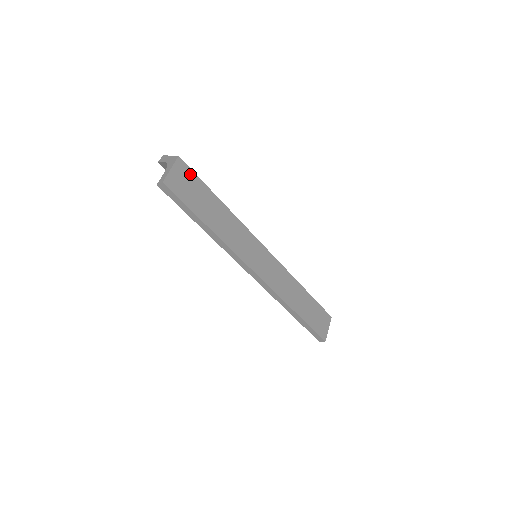
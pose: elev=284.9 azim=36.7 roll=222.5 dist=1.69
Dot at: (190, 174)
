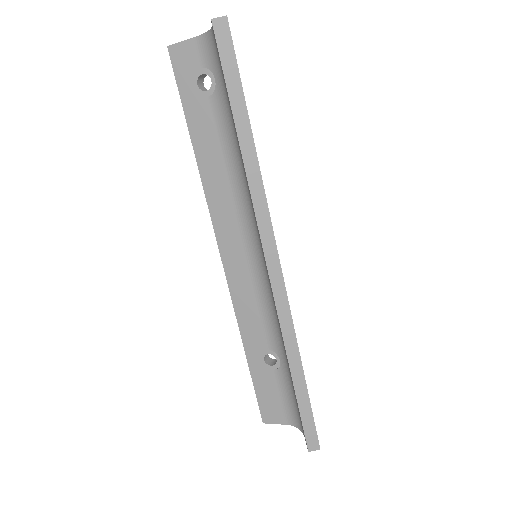
Dot at: occluded
